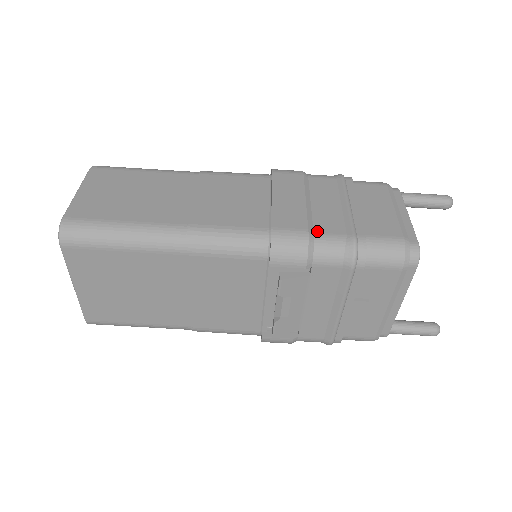
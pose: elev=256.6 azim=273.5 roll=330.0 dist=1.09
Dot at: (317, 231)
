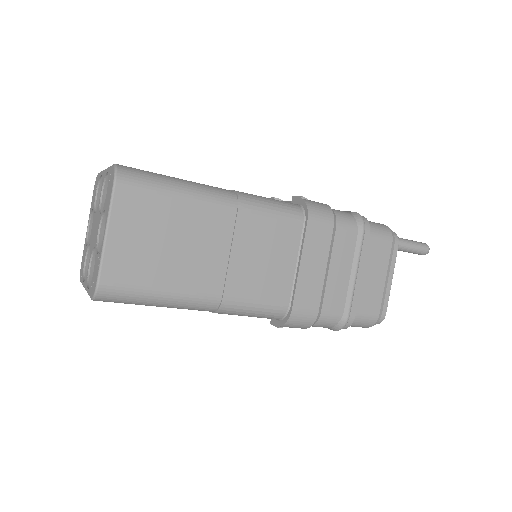
Dot at: (324, 309)
